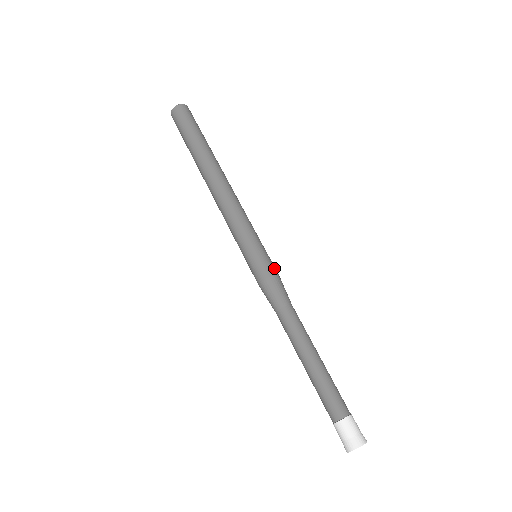
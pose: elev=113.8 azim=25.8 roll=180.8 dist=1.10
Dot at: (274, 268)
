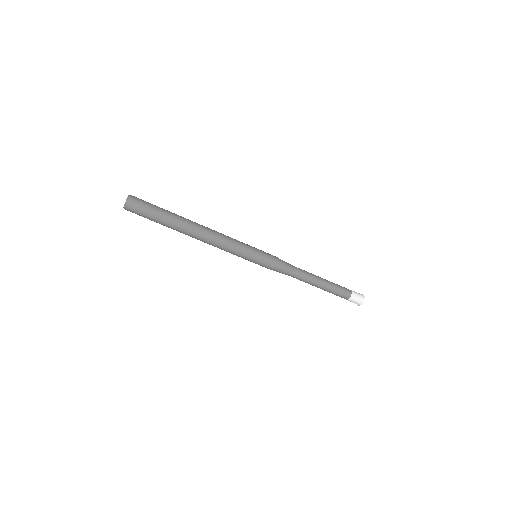
Dot at: (271, 260)
